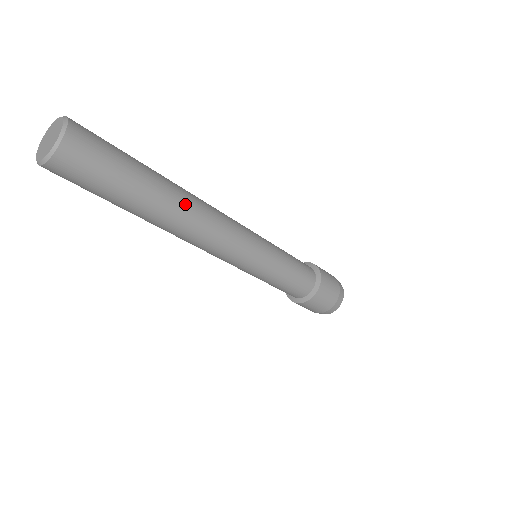
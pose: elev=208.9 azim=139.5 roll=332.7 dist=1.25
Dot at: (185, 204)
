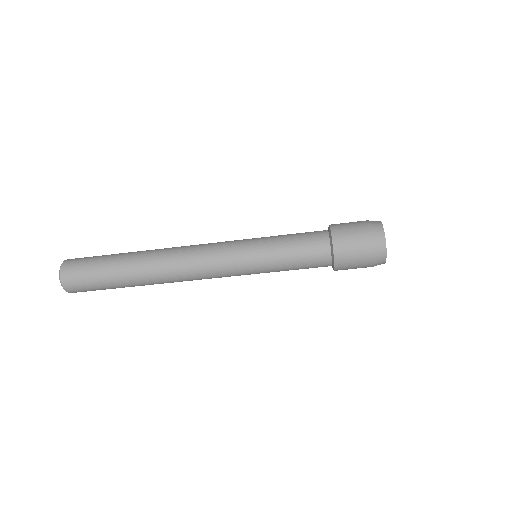
Dot at: (153, 275)
